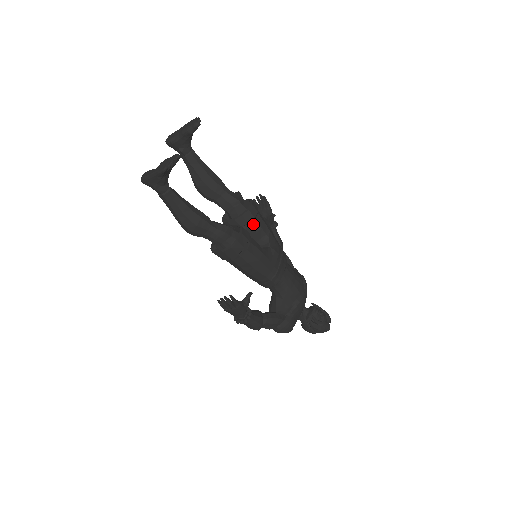
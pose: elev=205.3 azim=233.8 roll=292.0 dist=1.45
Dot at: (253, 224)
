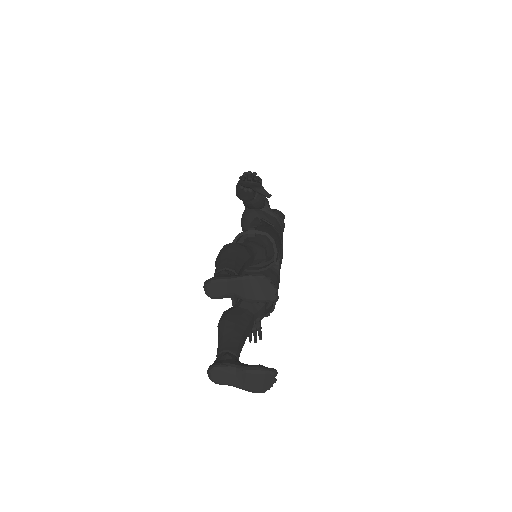
Dot at: occluded
